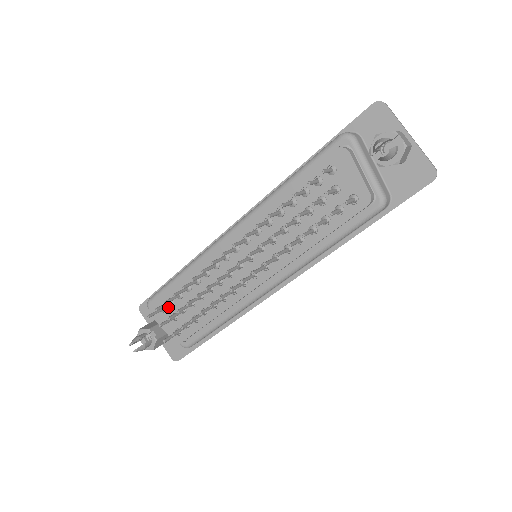
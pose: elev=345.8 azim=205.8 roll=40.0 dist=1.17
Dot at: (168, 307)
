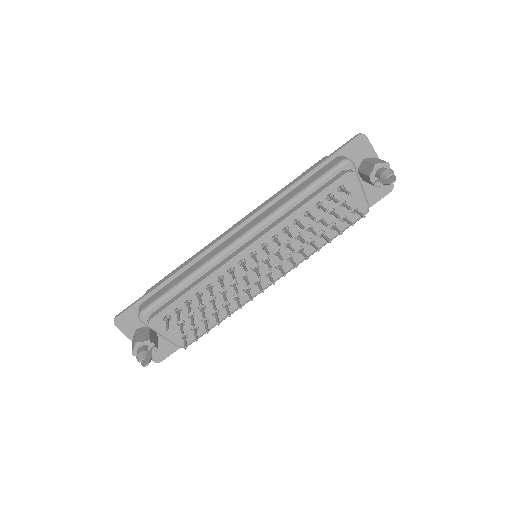
Dot at: (174, 315)
